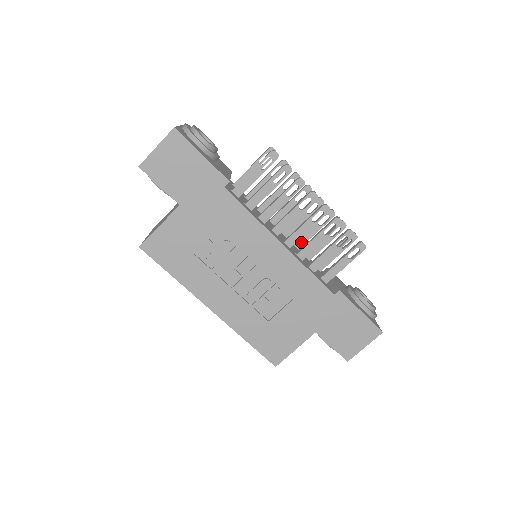
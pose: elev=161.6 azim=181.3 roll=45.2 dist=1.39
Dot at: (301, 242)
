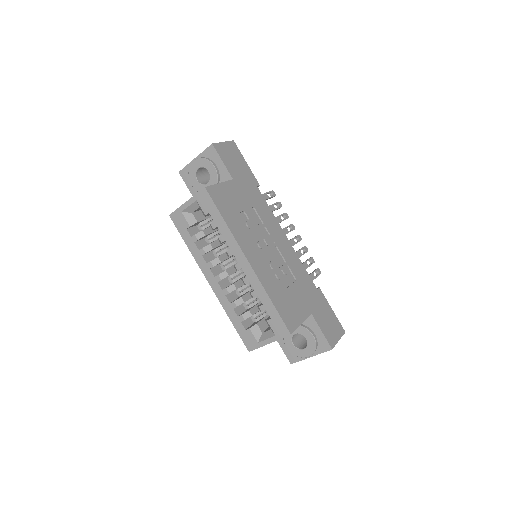
Dot at: occluded
